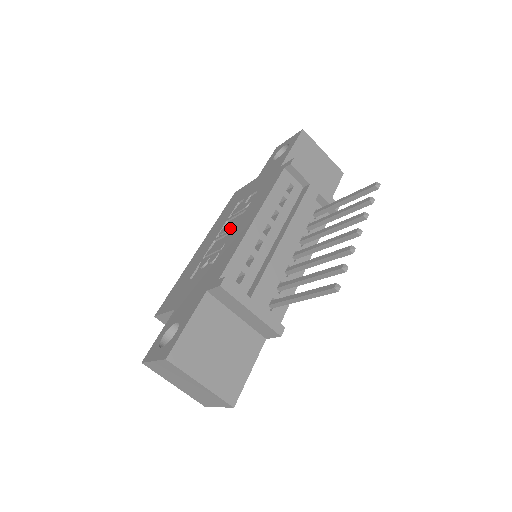
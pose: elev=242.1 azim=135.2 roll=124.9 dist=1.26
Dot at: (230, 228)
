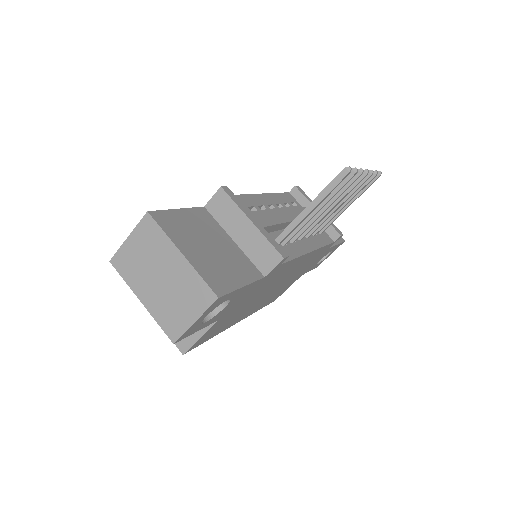
Dot at: occluded
